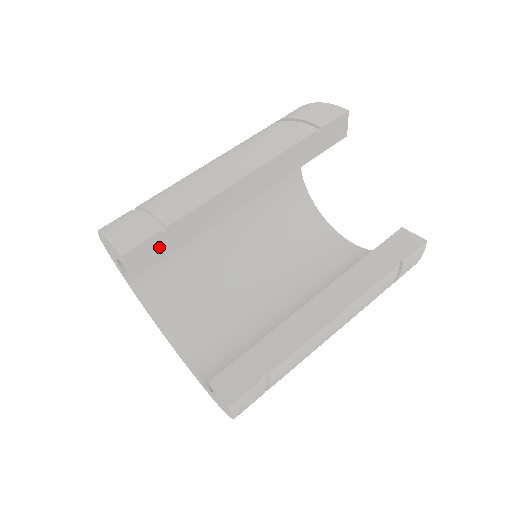
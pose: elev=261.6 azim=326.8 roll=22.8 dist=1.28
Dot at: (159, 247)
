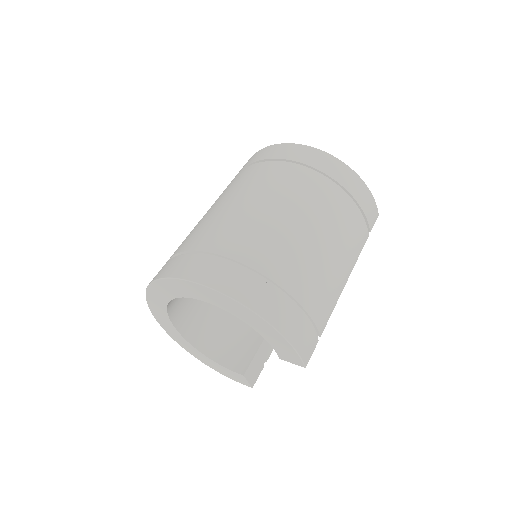
Dot at: occluded
